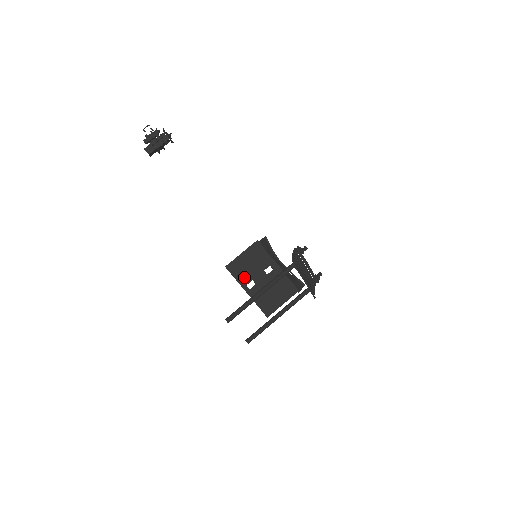
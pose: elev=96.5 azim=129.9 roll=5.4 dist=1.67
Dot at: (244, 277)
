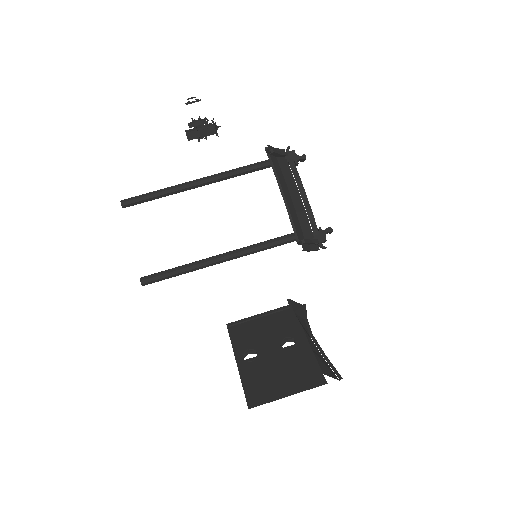
Dot at: (245, 343)
